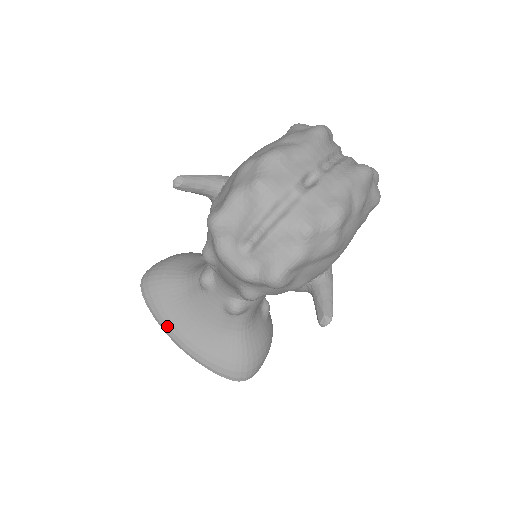
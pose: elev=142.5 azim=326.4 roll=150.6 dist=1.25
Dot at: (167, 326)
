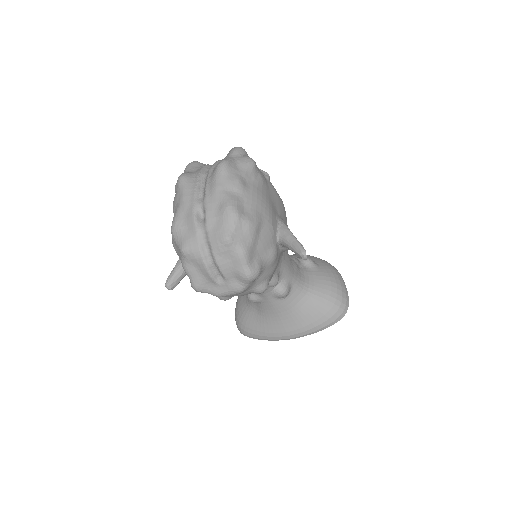
Dot at: (274, 337)
